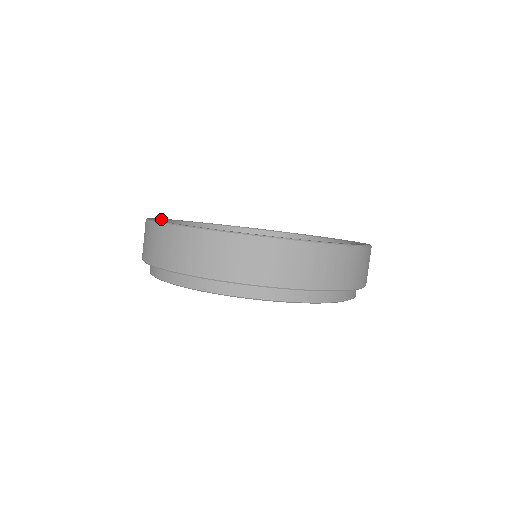
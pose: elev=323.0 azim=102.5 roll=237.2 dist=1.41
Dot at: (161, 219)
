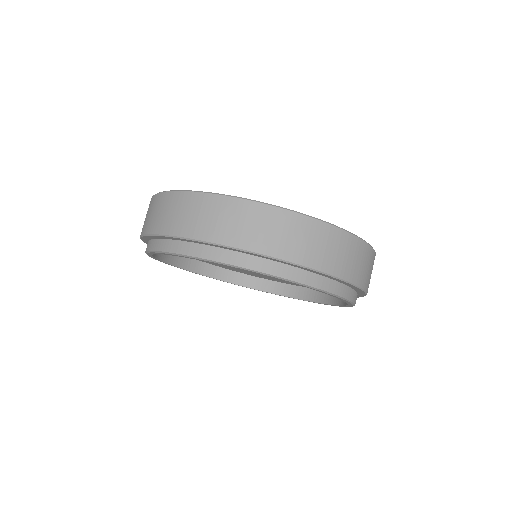
Dot at: occluded
